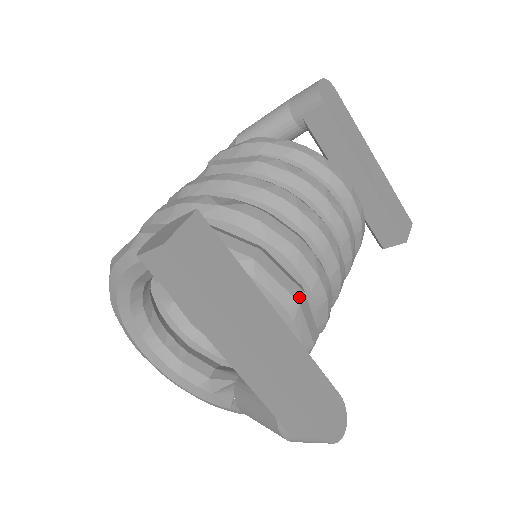
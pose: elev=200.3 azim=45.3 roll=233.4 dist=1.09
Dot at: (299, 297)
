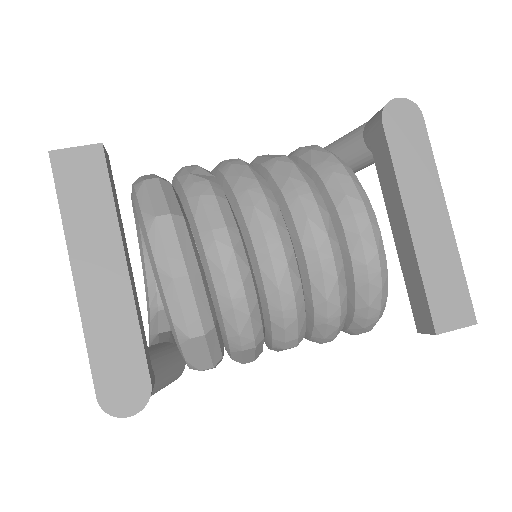
Dot at: (177, 274)
